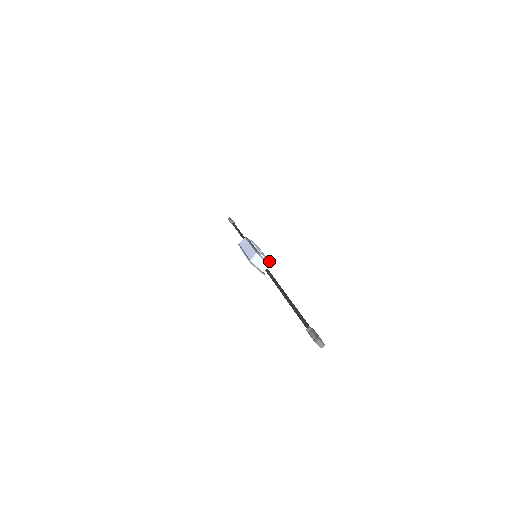
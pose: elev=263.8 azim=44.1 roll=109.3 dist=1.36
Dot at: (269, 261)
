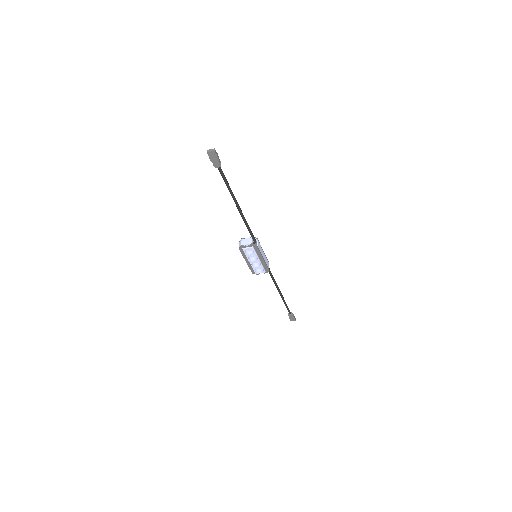
Dot at: occluded
